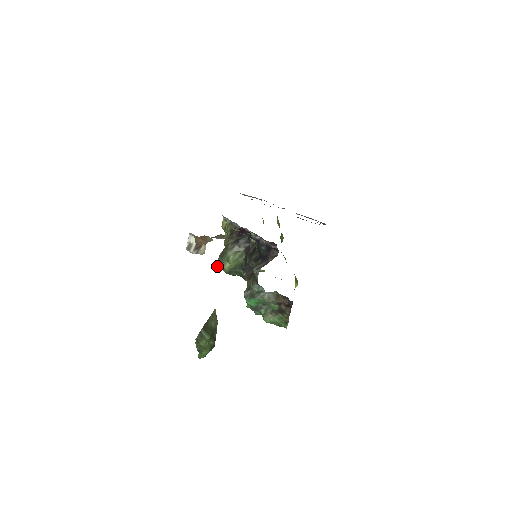
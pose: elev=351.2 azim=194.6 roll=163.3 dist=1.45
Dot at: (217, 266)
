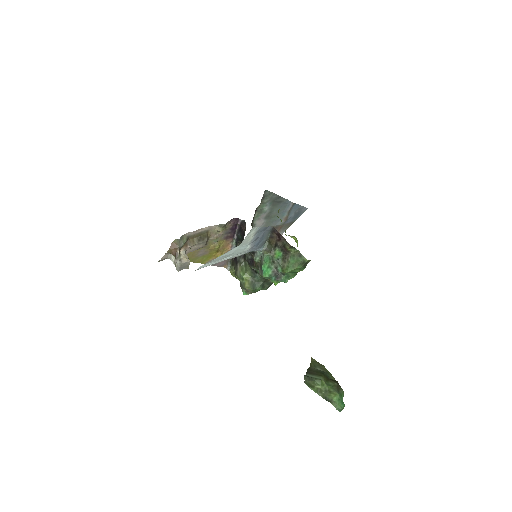
Dot at: occluded
